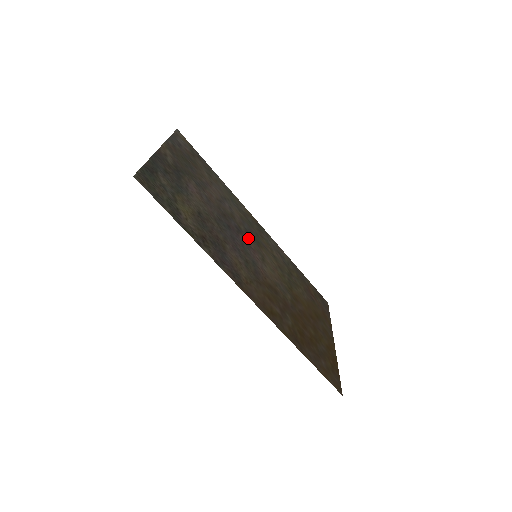
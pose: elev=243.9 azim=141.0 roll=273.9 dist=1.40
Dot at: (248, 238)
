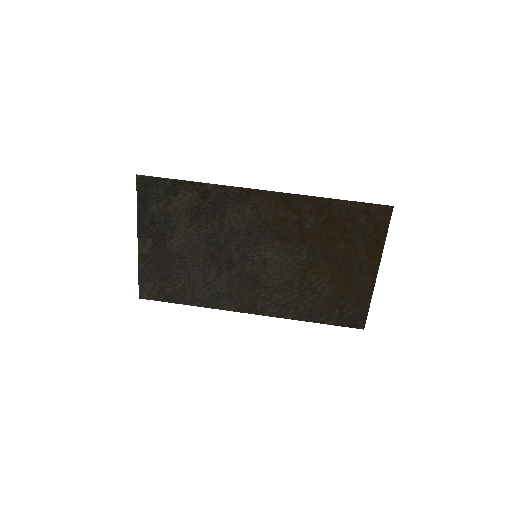
Dot at: (242, 268)
